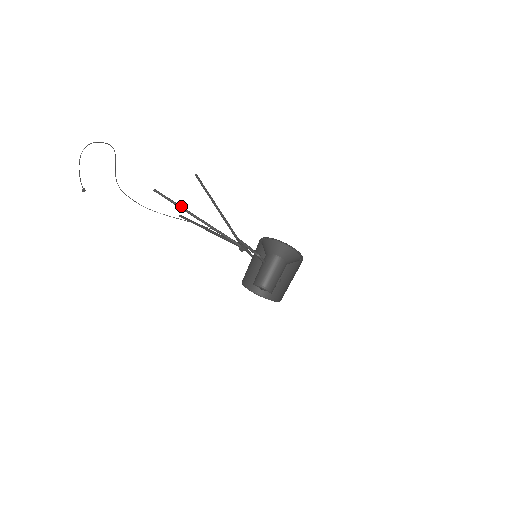
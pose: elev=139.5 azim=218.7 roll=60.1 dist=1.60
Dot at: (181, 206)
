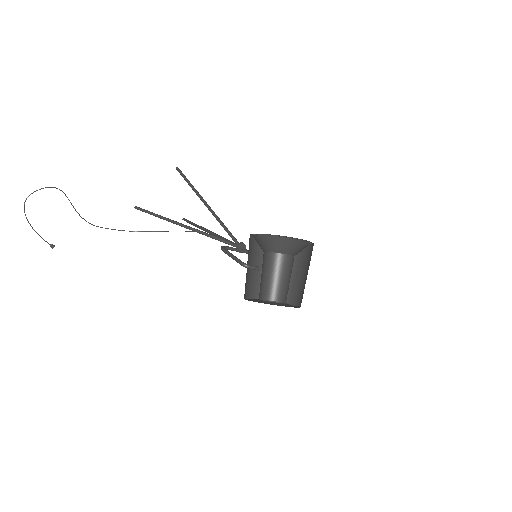
Dot at: (165, 218)
